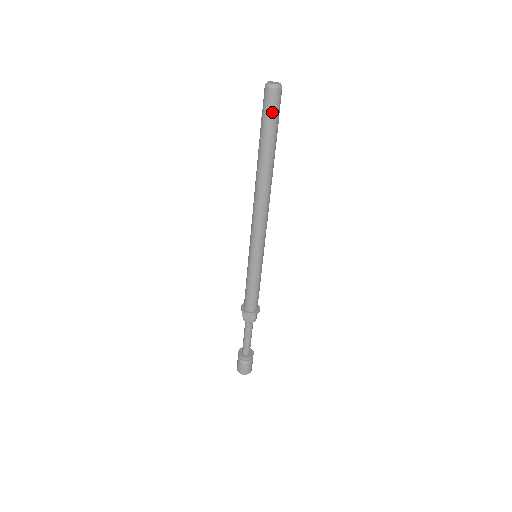
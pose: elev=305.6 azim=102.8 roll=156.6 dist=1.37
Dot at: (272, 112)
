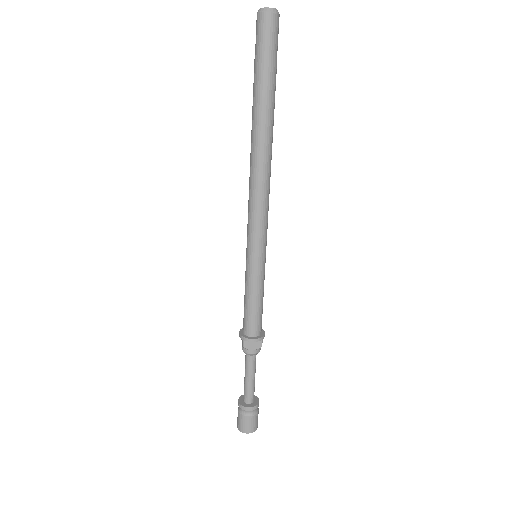
Dot at: (271, 46)
